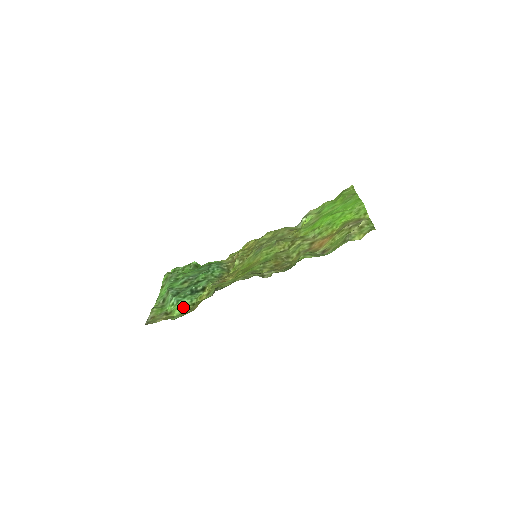
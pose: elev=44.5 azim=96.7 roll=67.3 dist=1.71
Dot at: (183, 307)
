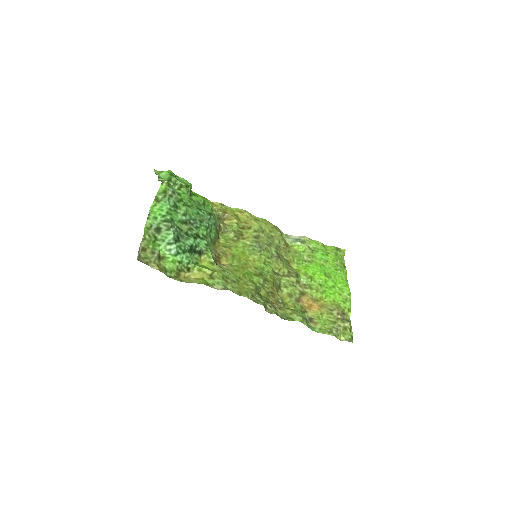
Dot at: (179, 264)
